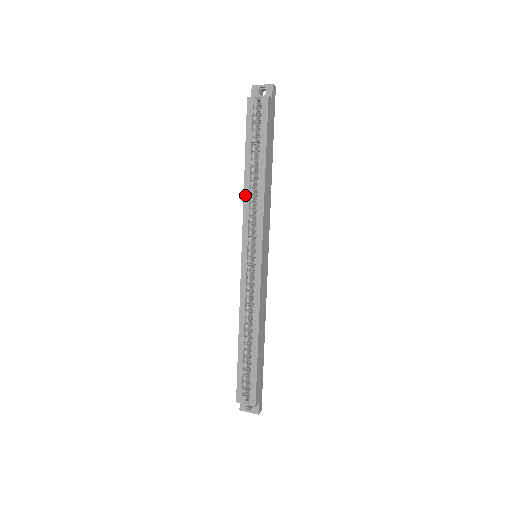
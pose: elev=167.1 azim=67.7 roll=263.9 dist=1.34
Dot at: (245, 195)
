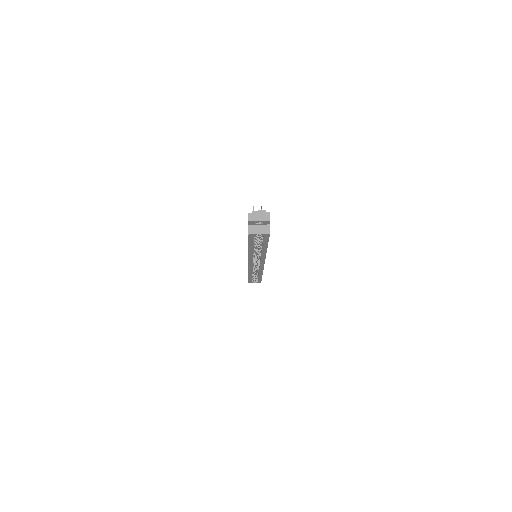
Dot at: (250, 255)
